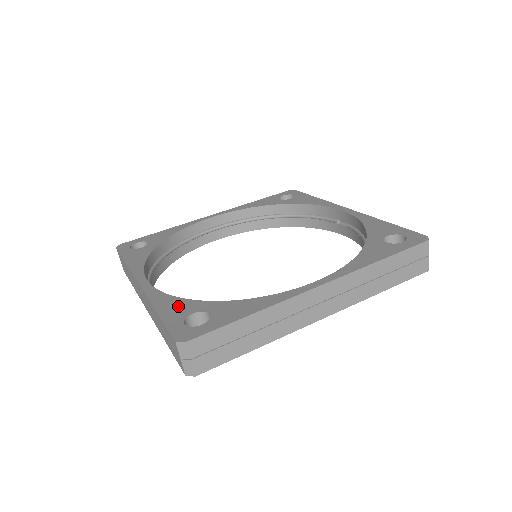
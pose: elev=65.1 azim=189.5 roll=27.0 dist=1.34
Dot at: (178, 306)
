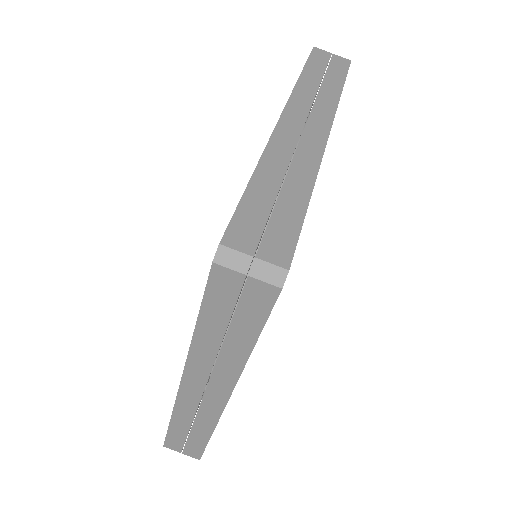
Dot at: occluded
